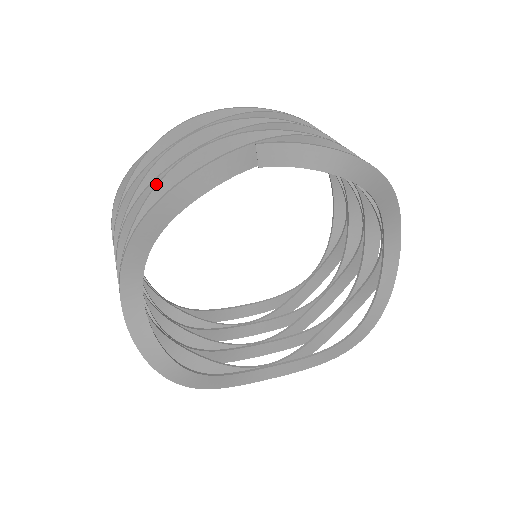
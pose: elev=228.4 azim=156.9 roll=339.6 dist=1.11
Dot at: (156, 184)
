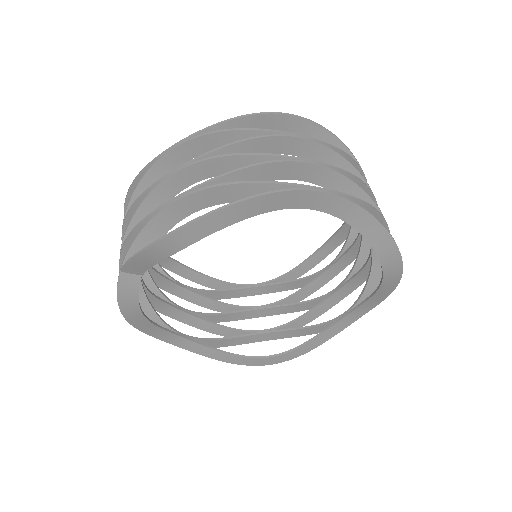
Dot at: occluded
